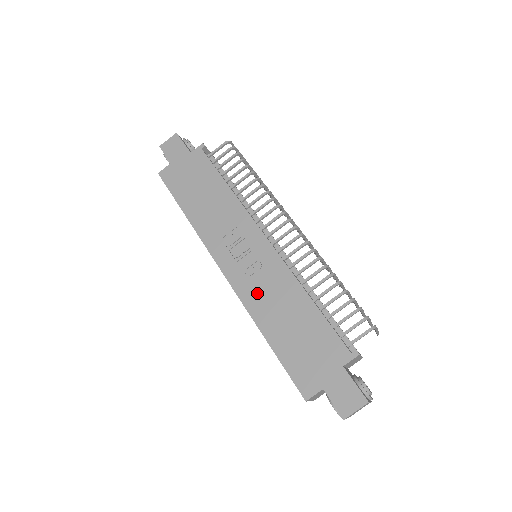
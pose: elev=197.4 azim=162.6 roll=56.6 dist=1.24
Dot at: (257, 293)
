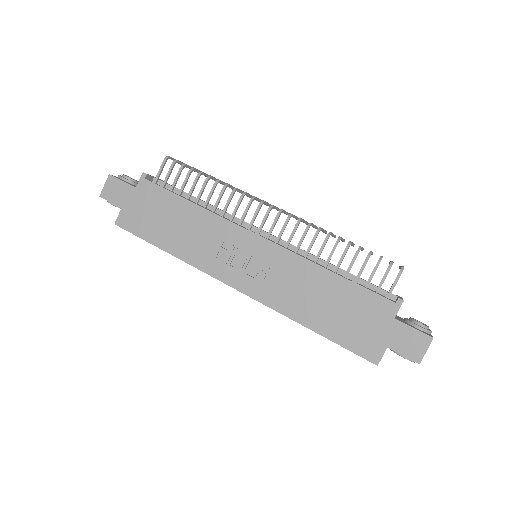
Dot at: (280, 292)
